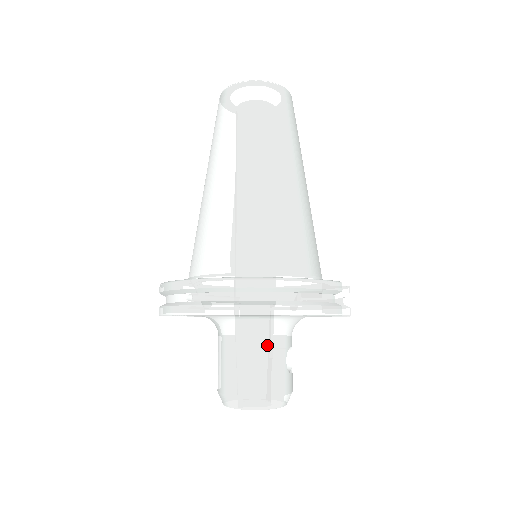
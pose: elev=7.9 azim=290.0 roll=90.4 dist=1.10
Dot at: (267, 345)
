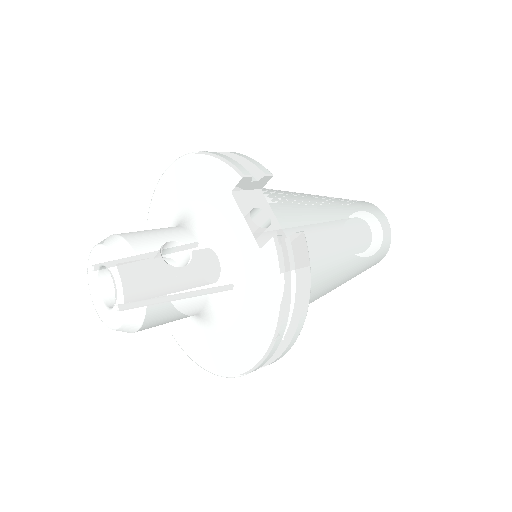
Dot at: (172, 228)
